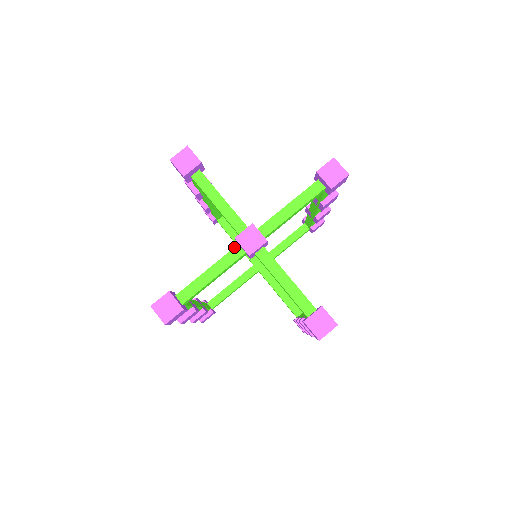
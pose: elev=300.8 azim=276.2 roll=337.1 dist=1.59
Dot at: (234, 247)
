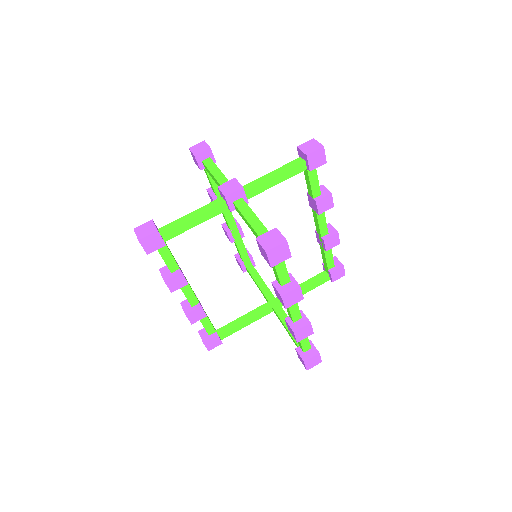
Dot at: (218, 198)
